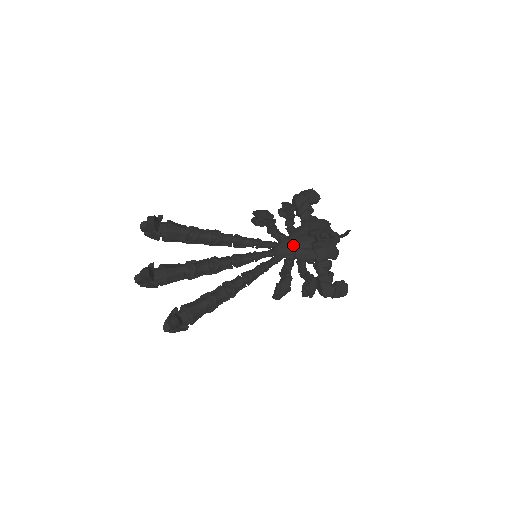
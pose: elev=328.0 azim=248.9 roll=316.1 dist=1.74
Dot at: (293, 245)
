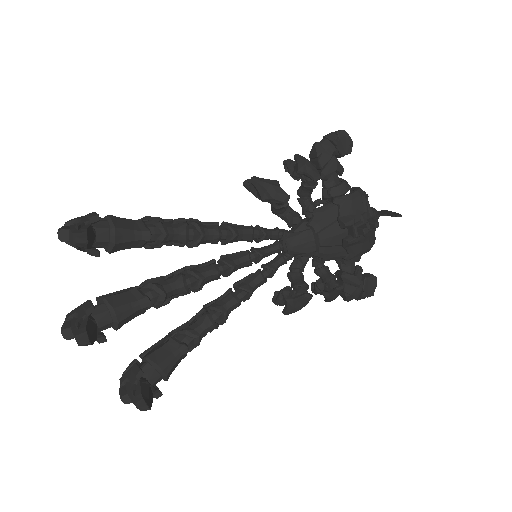
Dot at: (315, 240)
